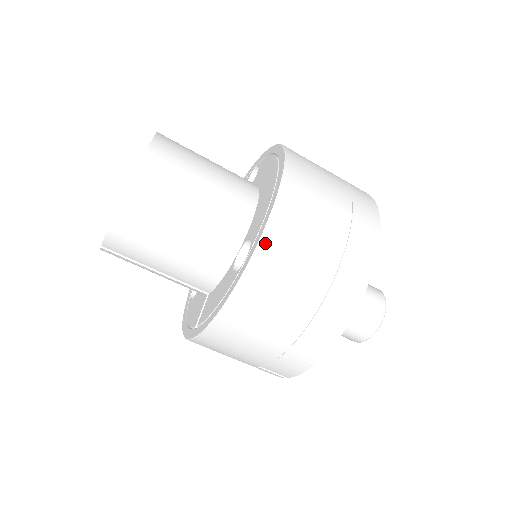
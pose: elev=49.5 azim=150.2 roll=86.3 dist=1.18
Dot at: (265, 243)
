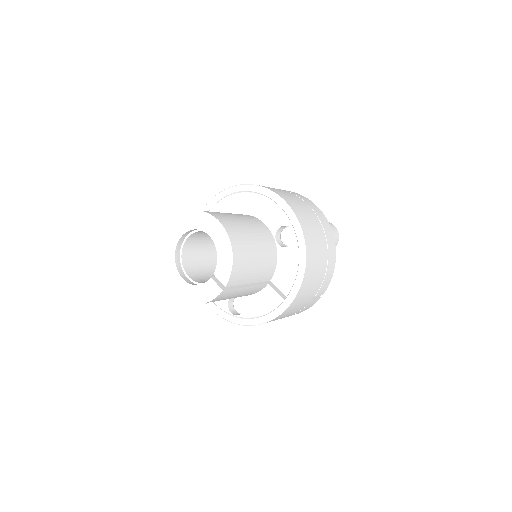
Dot at: (298, 216)
